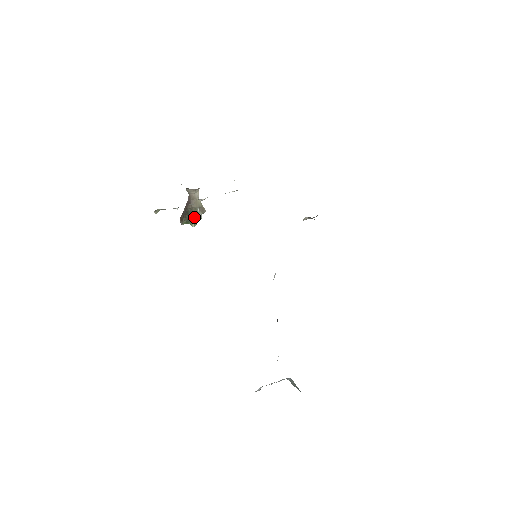
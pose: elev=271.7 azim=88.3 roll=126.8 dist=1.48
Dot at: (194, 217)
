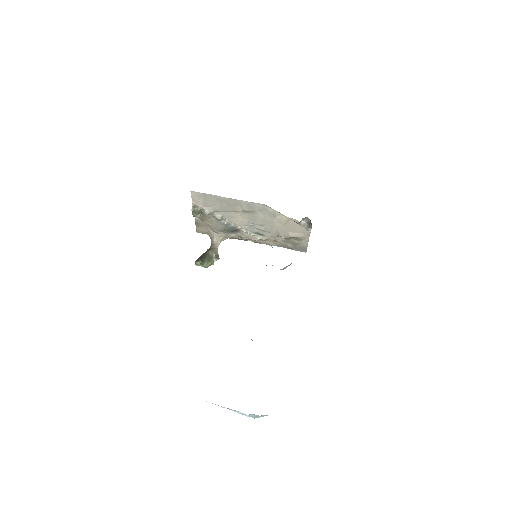
Dot at: (208, 259)
